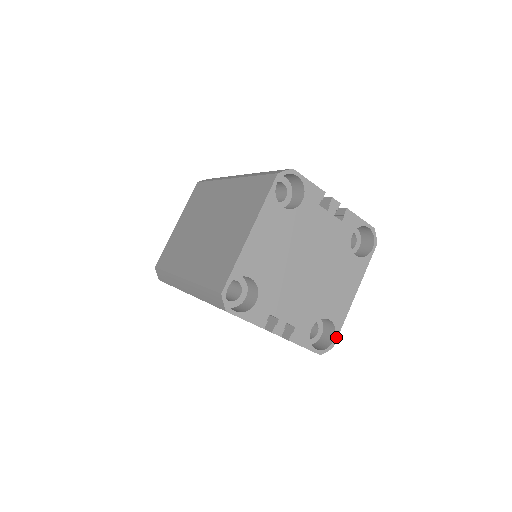
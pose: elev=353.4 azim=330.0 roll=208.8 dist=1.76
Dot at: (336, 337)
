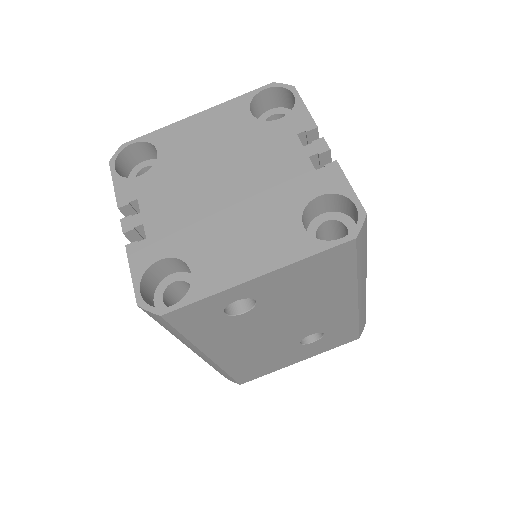
Dot at: (178, 306)
